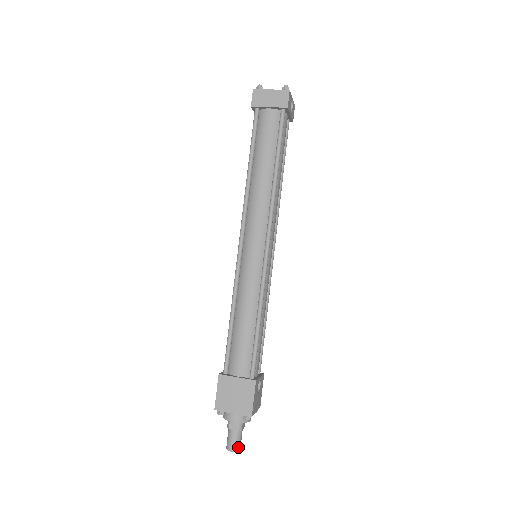
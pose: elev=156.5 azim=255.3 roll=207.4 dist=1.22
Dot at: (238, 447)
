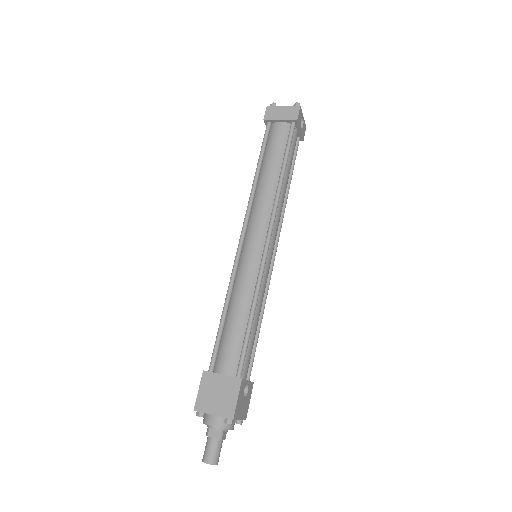
Dot at: (215, 459)
